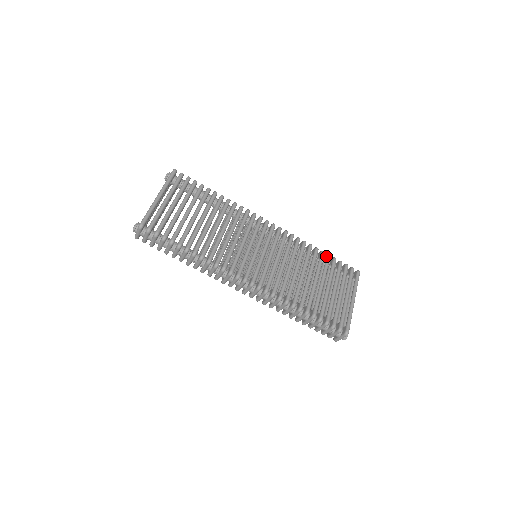
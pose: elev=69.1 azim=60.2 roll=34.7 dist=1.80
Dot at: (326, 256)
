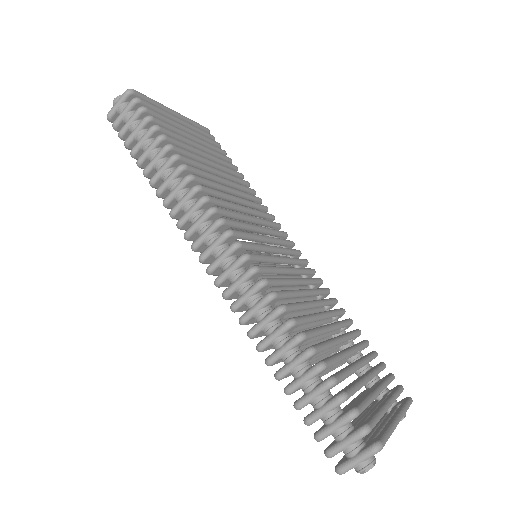
Dot at: occluded
